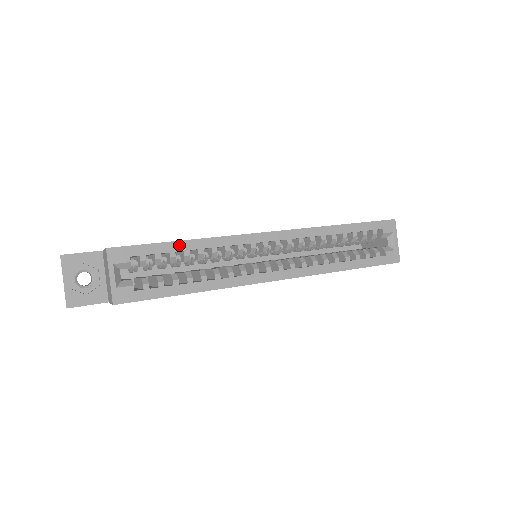
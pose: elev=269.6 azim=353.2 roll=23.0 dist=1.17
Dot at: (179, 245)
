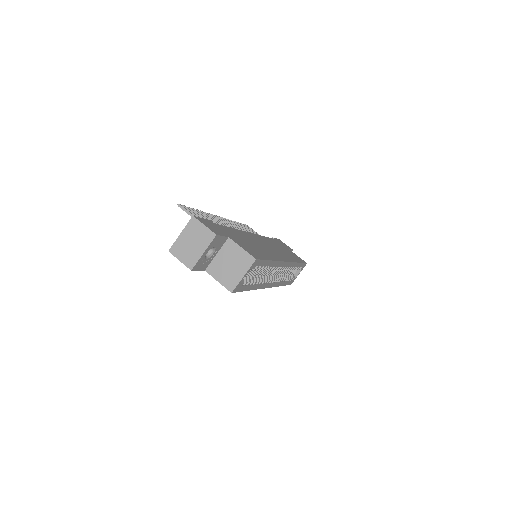
Dot at: (269, 263)
